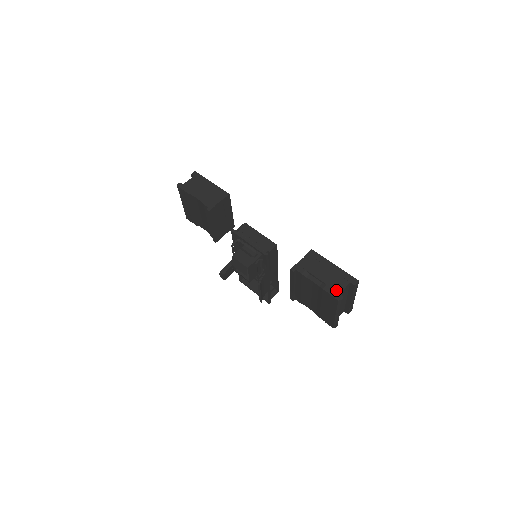
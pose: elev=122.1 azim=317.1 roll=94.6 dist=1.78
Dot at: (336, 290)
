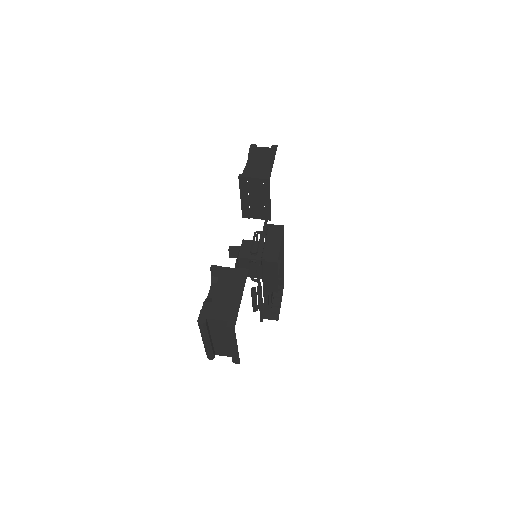
Dot at: (209, 313)
